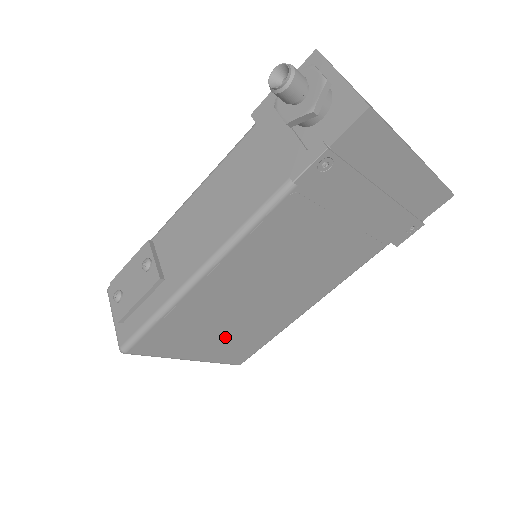
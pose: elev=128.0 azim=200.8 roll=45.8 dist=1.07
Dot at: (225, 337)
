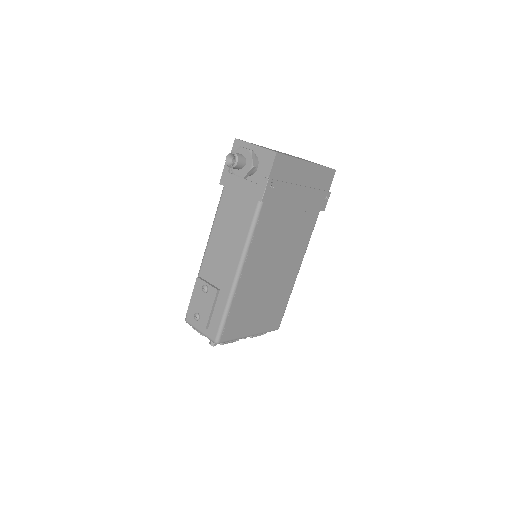
Dot at: (264, 310)
